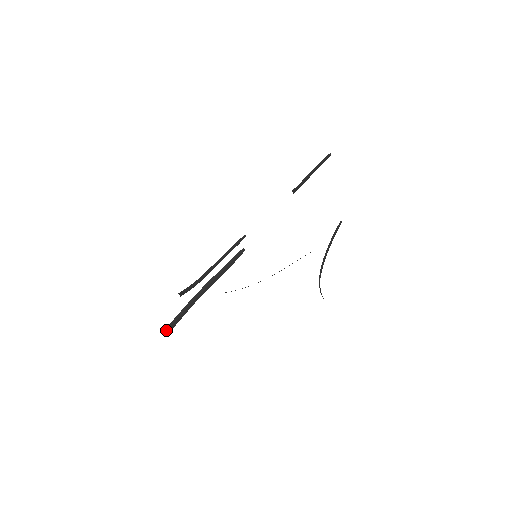
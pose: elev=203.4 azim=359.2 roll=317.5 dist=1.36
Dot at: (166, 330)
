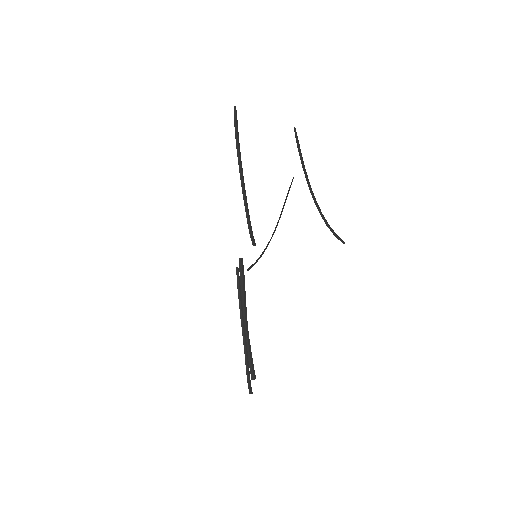
Dot at: (252, 378)
